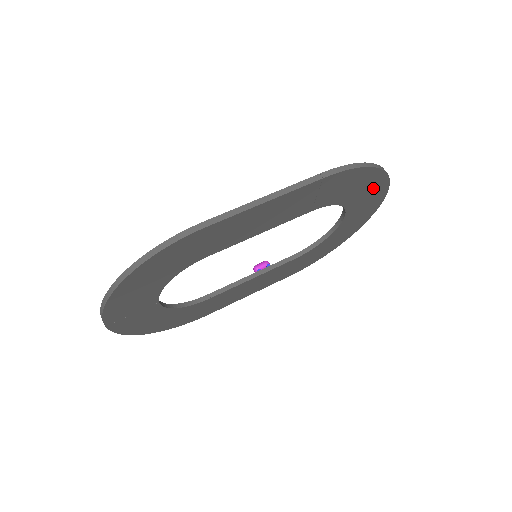
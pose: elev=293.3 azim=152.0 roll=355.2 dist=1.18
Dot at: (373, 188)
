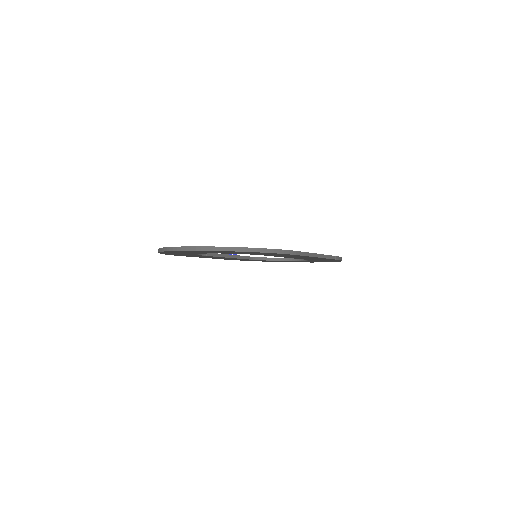
Dot at: occluded
